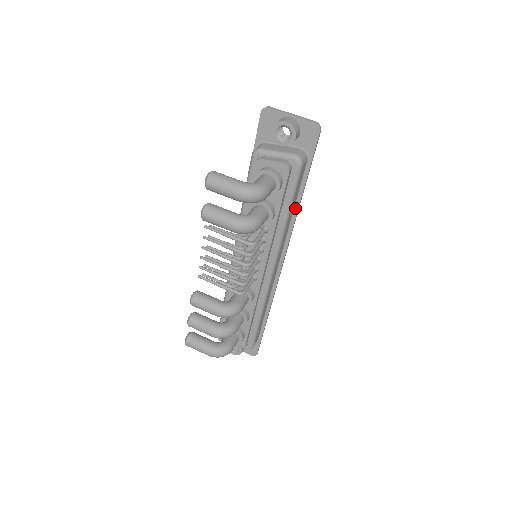
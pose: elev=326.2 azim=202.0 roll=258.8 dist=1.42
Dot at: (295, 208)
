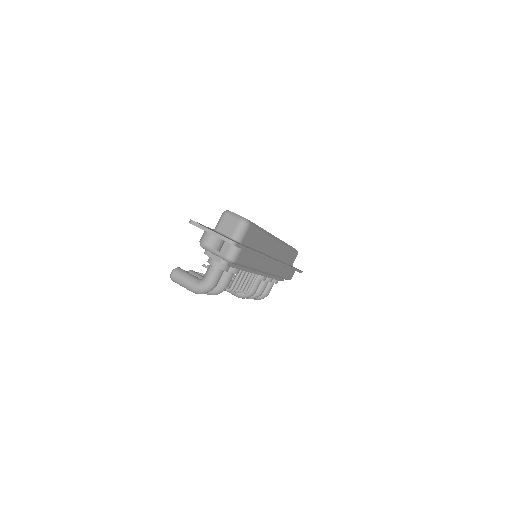
Dot at: occluded
